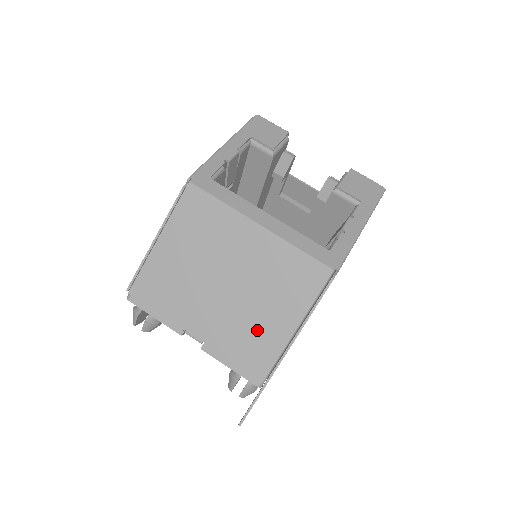
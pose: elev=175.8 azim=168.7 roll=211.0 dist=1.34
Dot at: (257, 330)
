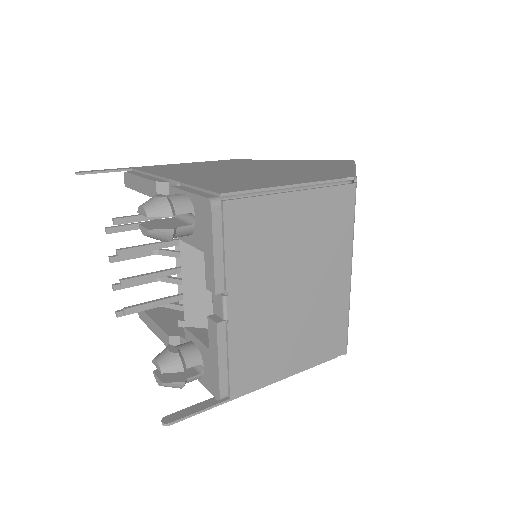
Dot at: (273, 351)
